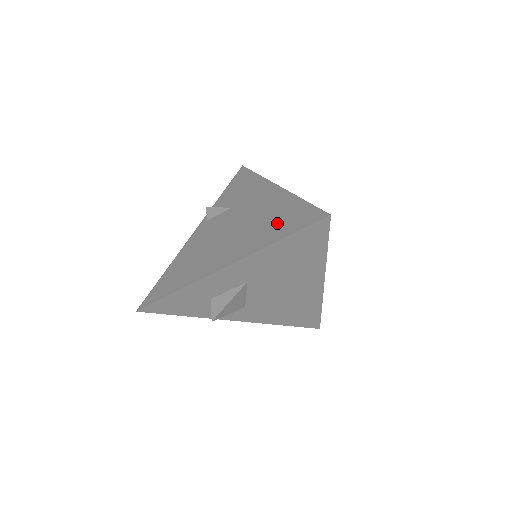
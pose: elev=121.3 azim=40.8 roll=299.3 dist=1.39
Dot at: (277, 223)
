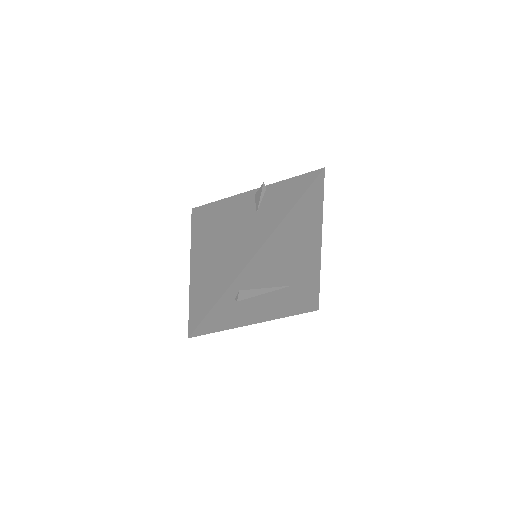
Dot at: (207, 287)
